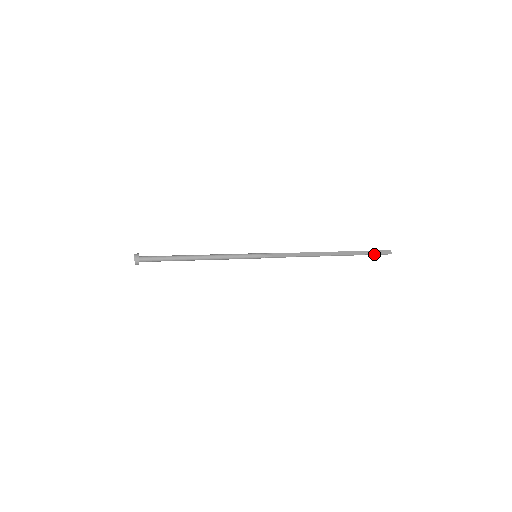
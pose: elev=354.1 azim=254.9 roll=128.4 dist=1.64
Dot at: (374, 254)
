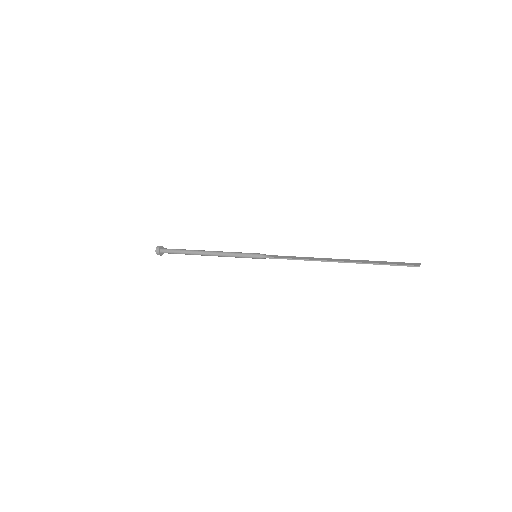
Dot at: (393, 264)
